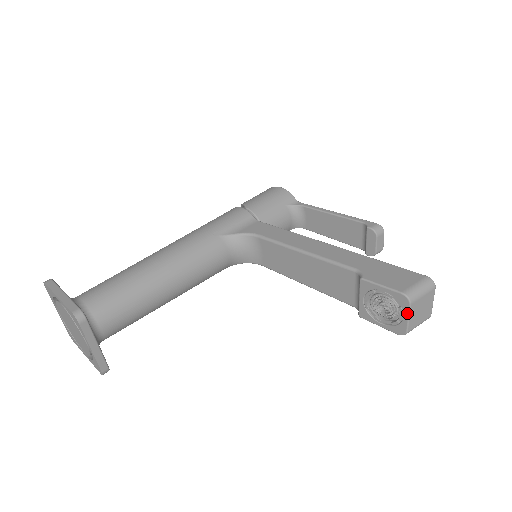
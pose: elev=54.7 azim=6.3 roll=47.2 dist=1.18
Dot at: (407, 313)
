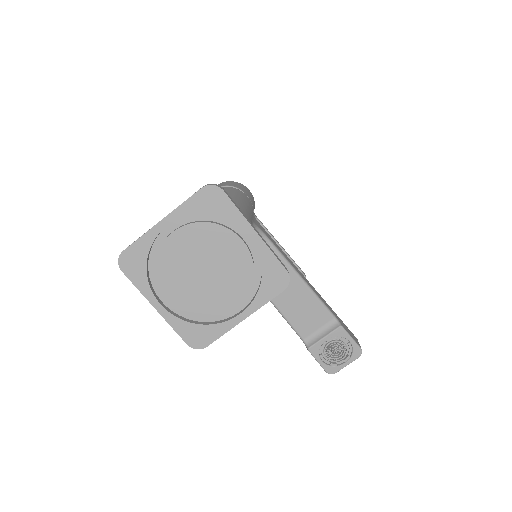
Dot at: (351, 362)
